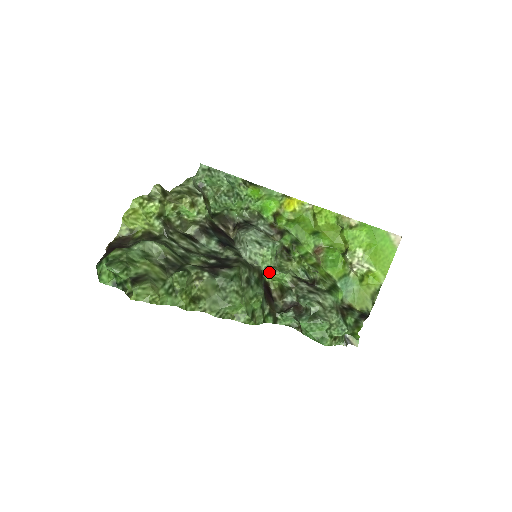
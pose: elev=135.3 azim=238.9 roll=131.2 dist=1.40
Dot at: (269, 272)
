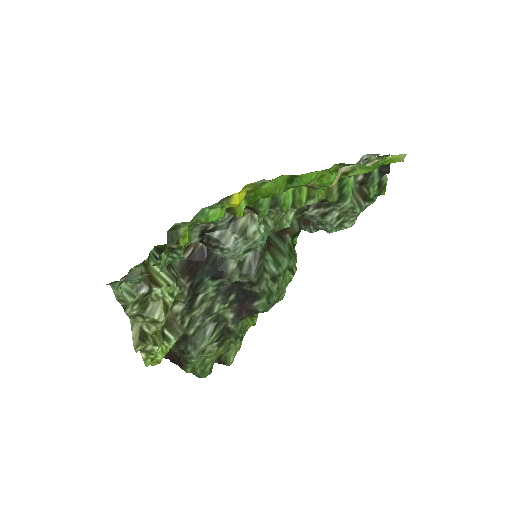
Dot at: occluded
